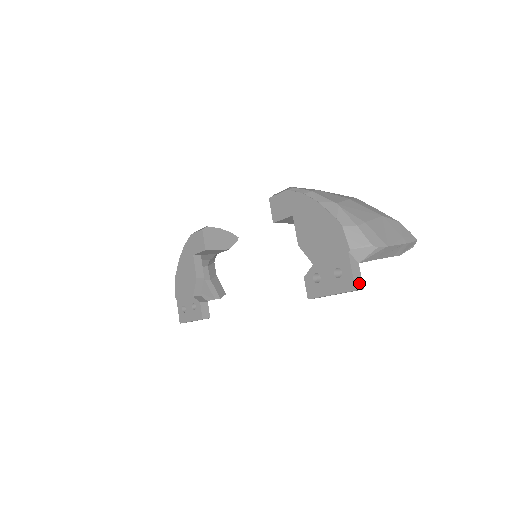
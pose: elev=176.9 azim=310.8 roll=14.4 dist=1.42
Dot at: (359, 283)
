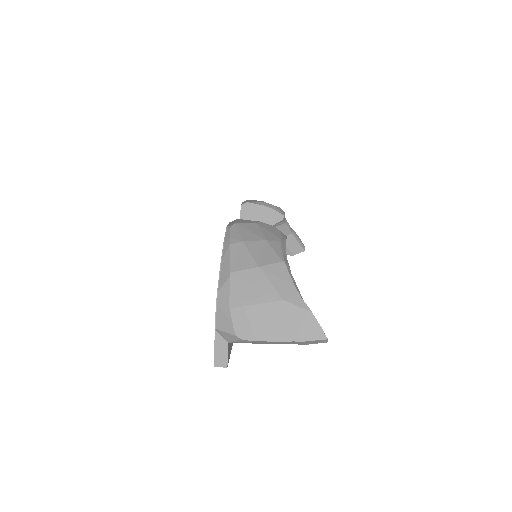
Dot at: (222, 361)
